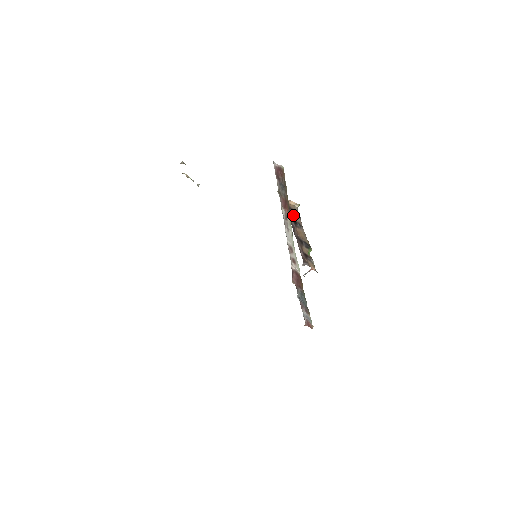
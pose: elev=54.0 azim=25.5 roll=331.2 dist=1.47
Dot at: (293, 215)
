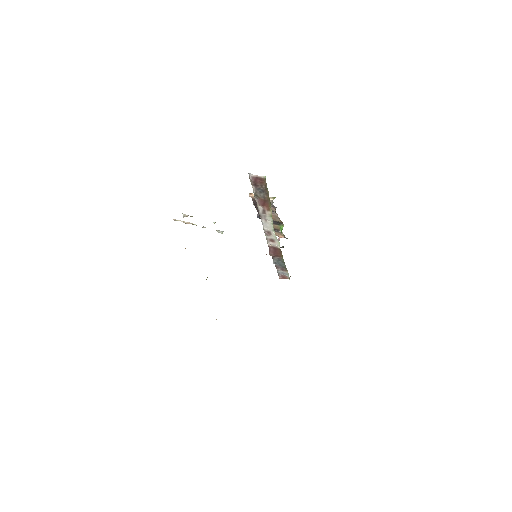
Dot at: occluded
